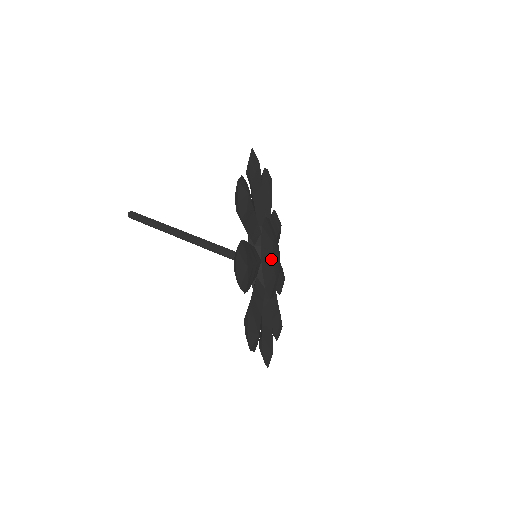
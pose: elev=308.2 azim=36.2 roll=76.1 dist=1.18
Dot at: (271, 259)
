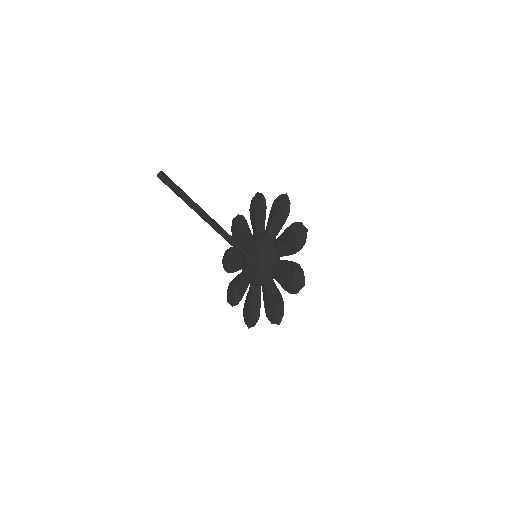
Dot at: occluded
